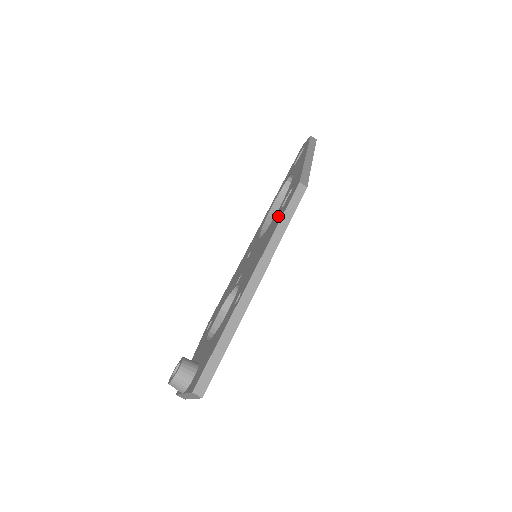
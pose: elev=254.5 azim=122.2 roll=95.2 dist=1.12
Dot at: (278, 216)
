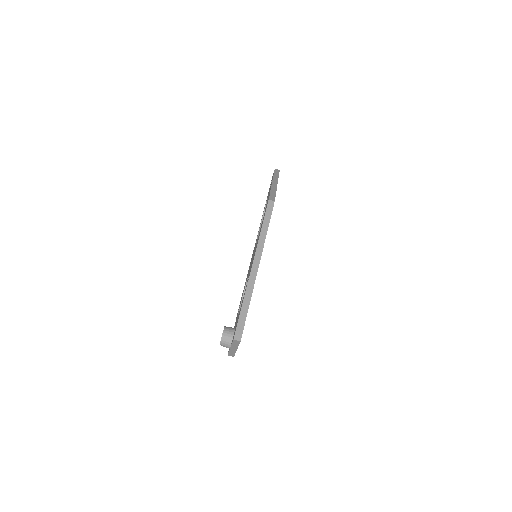
Dot at: occluded
